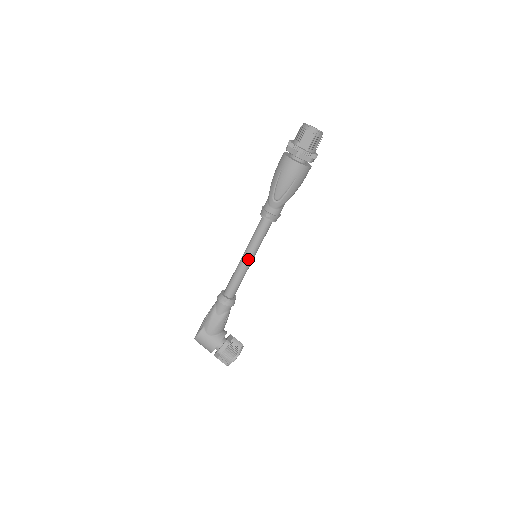
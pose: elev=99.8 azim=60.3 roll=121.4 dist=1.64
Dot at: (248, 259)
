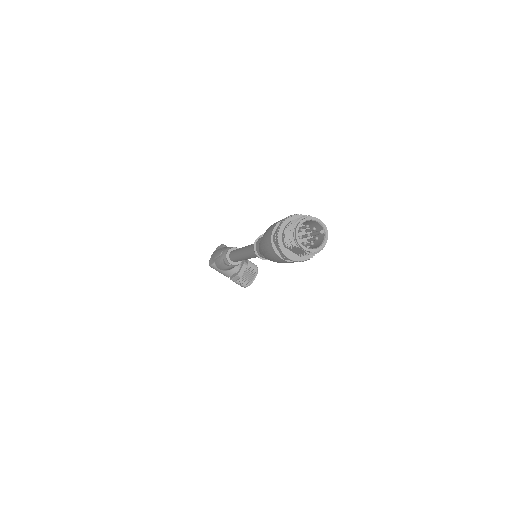
Dot at: occluded
